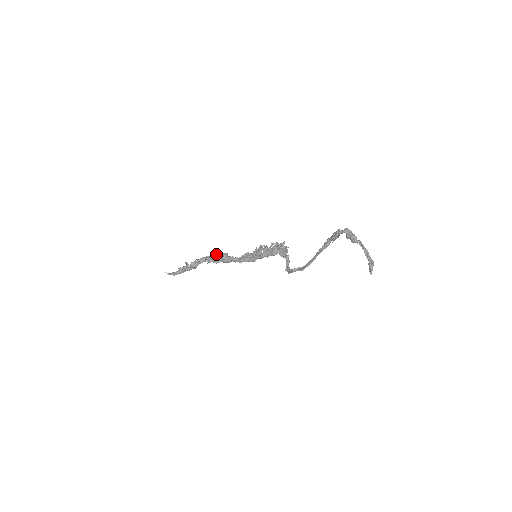
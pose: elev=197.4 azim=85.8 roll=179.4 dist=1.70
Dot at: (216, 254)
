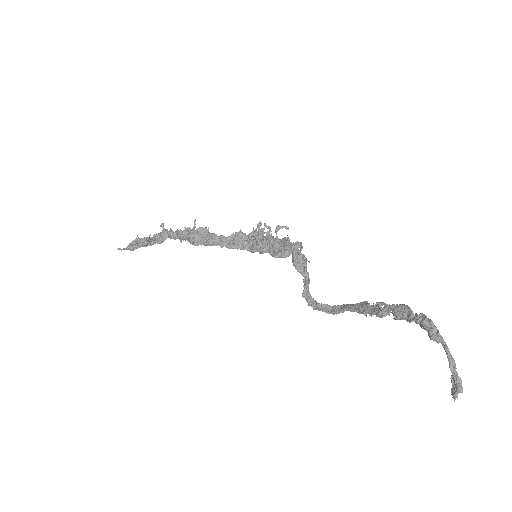
Dot at: (191, 230)
